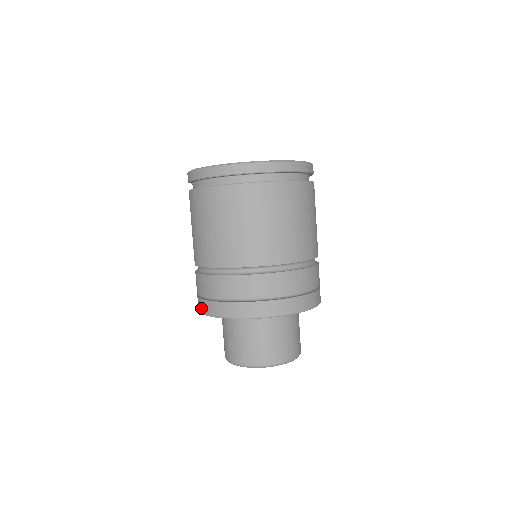
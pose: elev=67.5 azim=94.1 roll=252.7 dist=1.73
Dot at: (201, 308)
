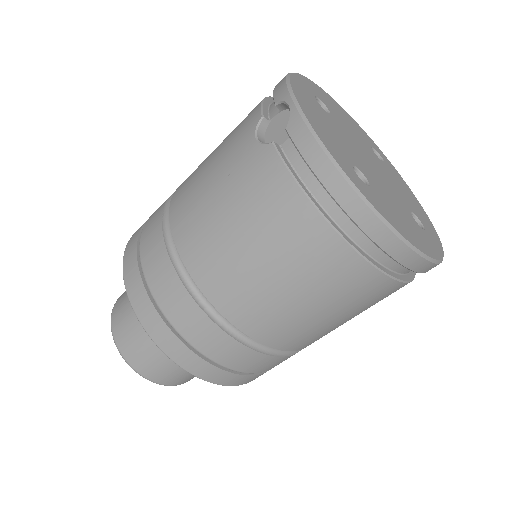
Dot at: (141, 310)
